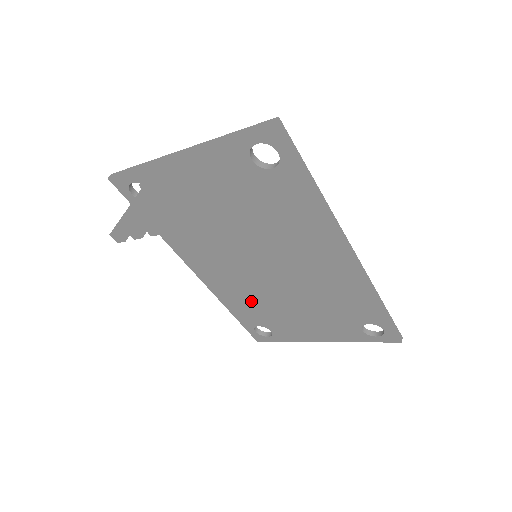
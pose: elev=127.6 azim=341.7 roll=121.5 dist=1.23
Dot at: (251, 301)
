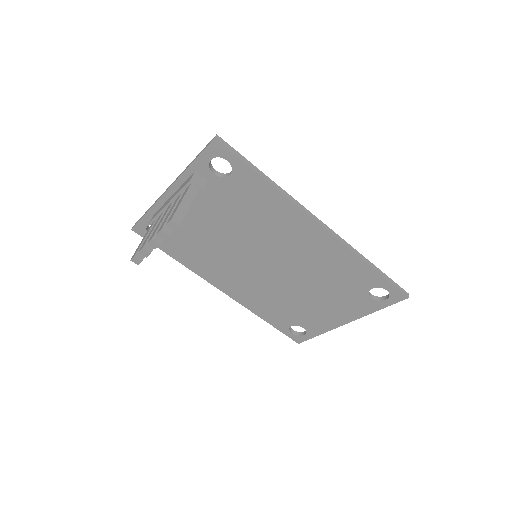
Dot at: (273, 302)
